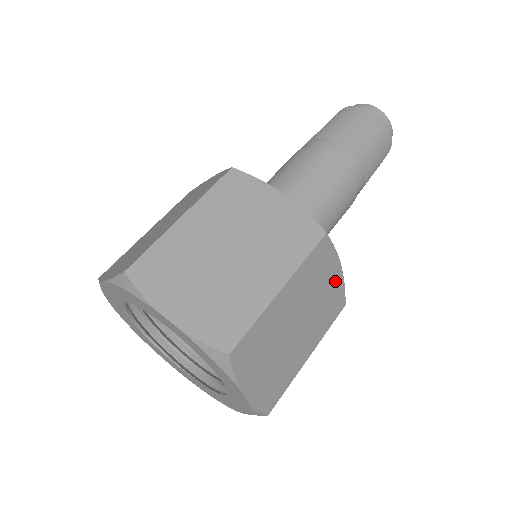
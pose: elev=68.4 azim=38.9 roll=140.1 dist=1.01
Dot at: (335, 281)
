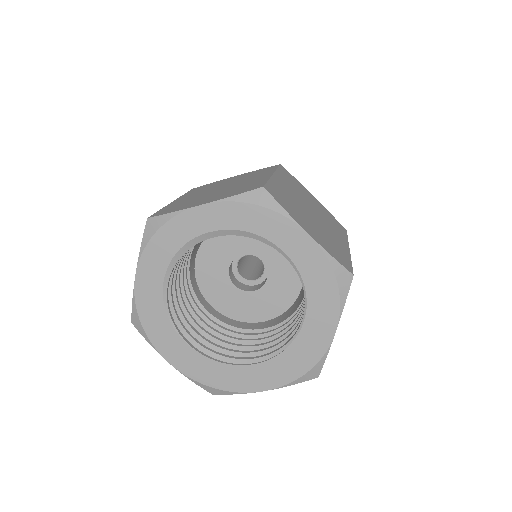
Dot at: (318, 204)
